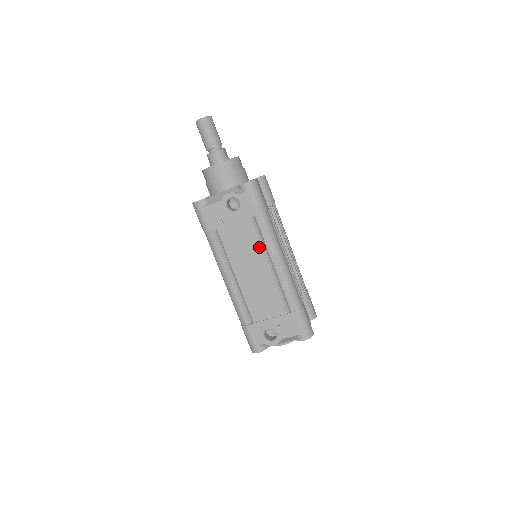
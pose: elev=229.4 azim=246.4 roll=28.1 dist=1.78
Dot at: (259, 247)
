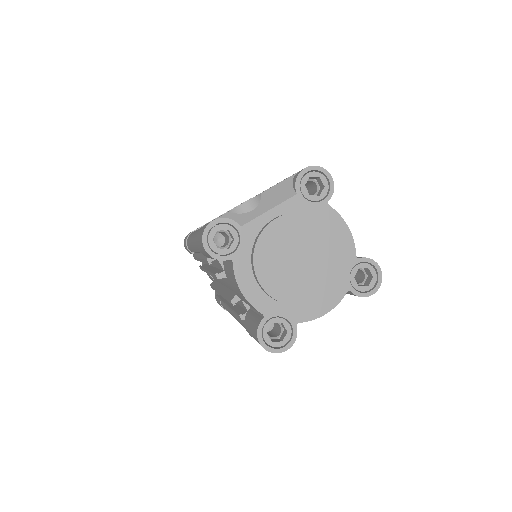
Dot at: occluded
